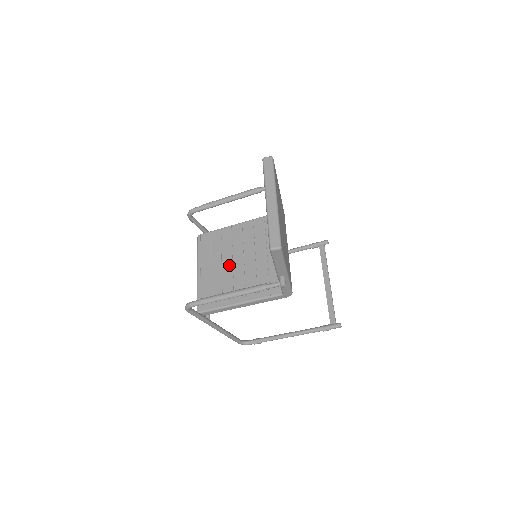
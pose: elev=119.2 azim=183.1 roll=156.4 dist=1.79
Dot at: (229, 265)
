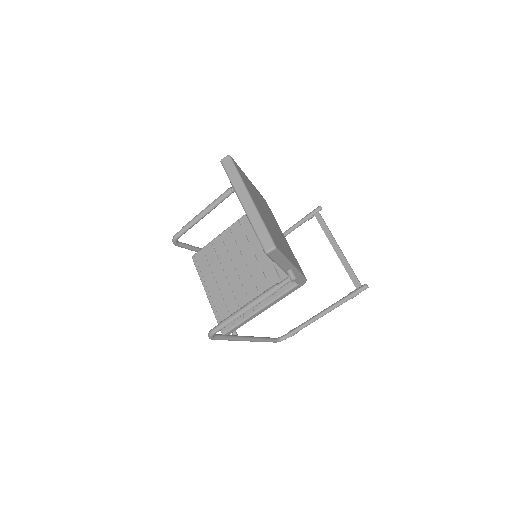
Dot at: (234, 275)
